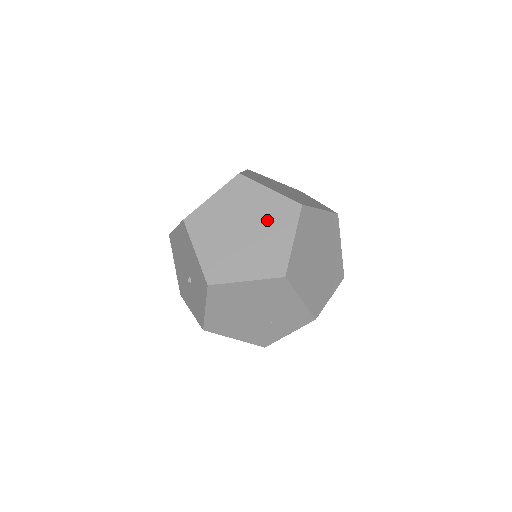
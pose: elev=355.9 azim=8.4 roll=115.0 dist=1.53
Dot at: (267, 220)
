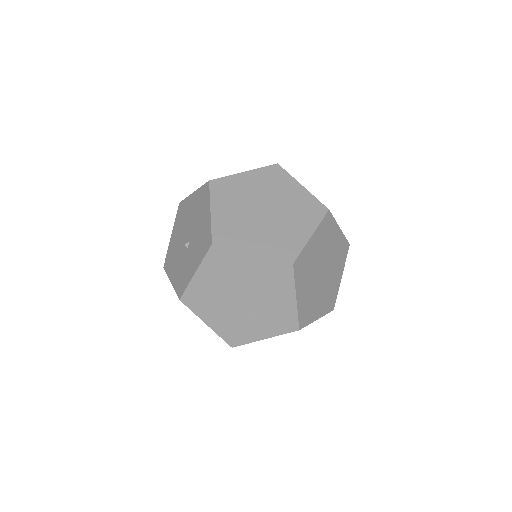
Dot at: (291, 210)
